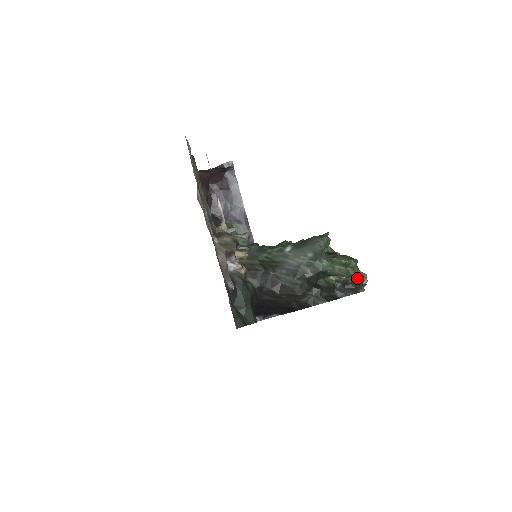
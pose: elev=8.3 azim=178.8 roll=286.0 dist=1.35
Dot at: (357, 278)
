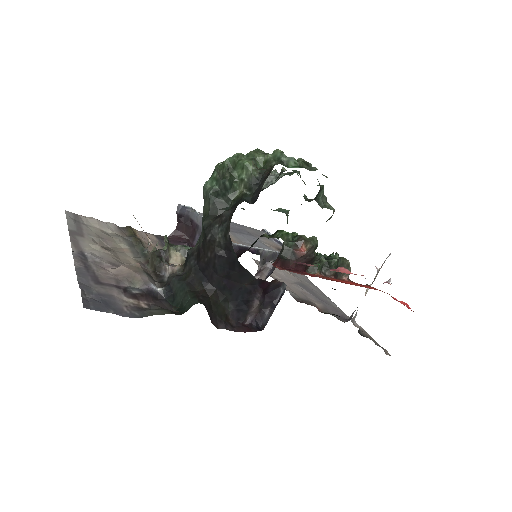
Dot at: (269, 163)
